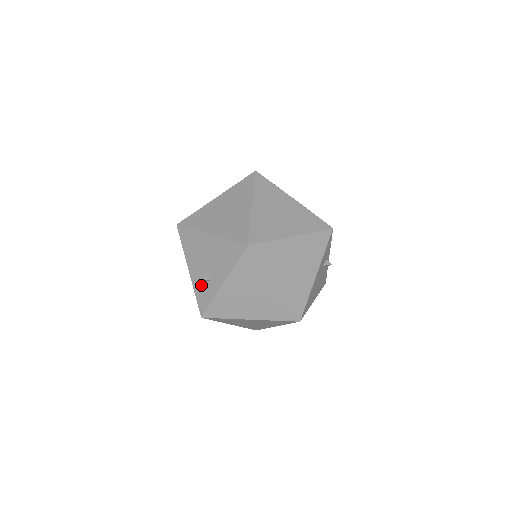
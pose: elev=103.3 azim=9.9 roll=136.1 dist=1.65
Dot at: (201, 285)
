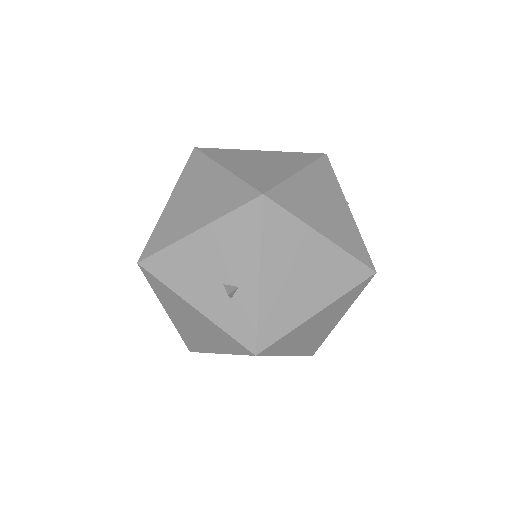
Dot at: (226, 310)
